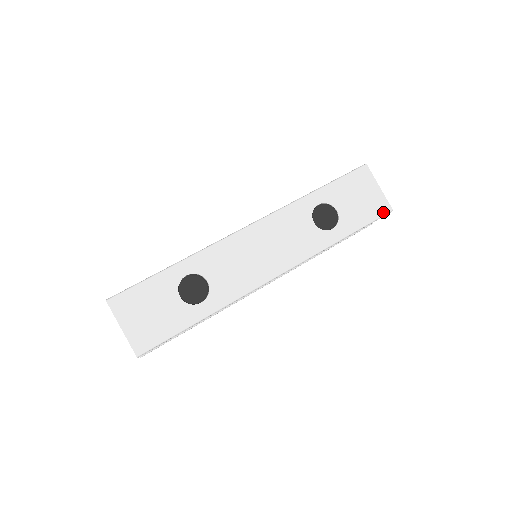
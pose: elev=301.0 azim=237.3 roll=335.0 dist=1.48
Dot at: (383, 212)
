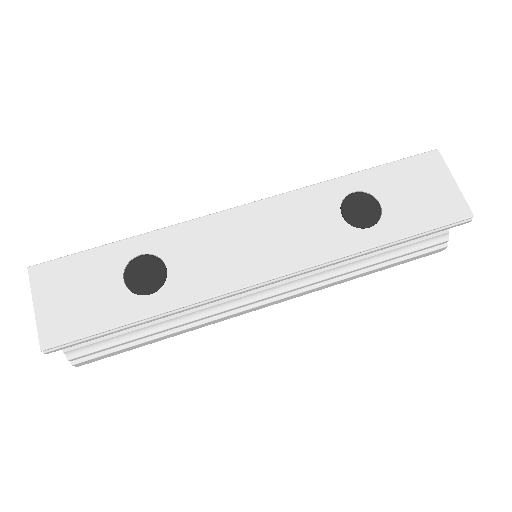
Dot at: (457, 216)
